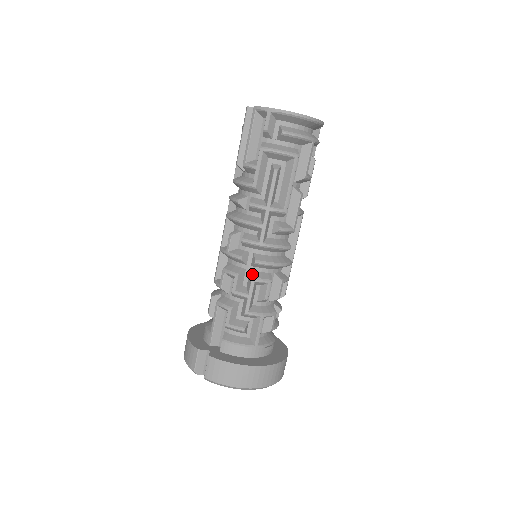
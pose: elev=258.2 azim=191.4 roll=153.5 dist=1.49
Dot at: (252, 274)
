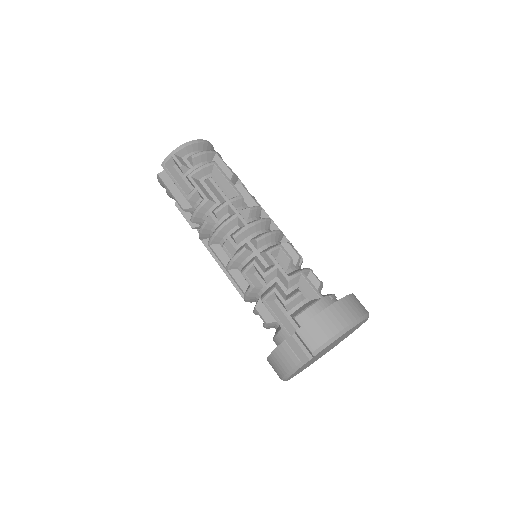
Dot at: (263, 252)
